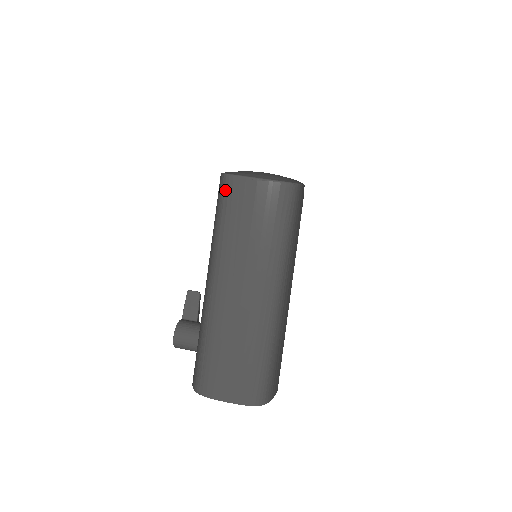
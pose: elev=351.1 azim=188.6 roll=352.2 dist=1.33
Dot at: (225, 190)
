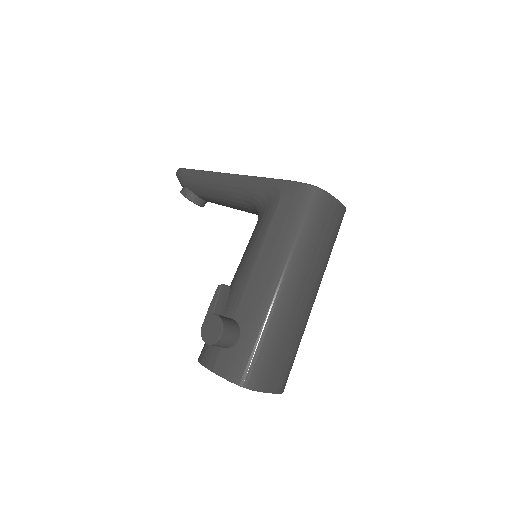
Dot at: (316, 201)
